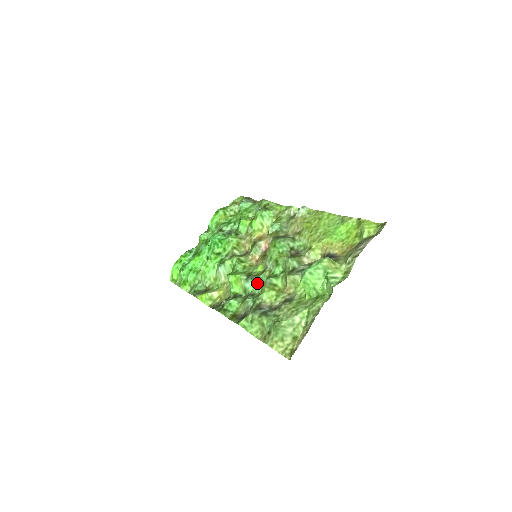
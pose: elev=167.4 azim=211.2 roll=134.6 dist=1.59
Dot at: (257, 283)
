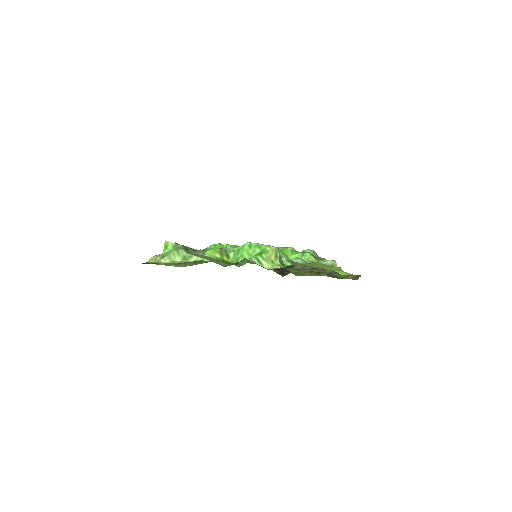
Dot at: occluded
